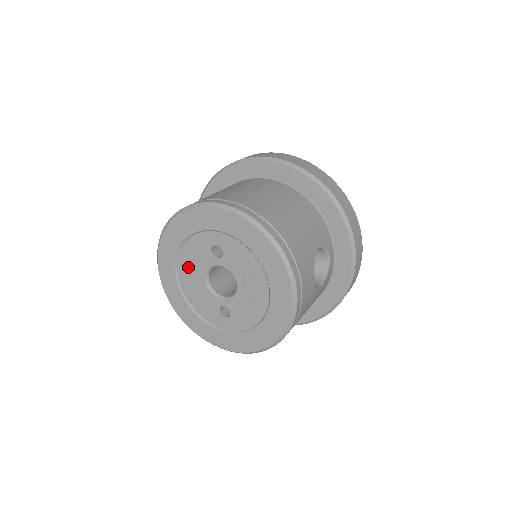
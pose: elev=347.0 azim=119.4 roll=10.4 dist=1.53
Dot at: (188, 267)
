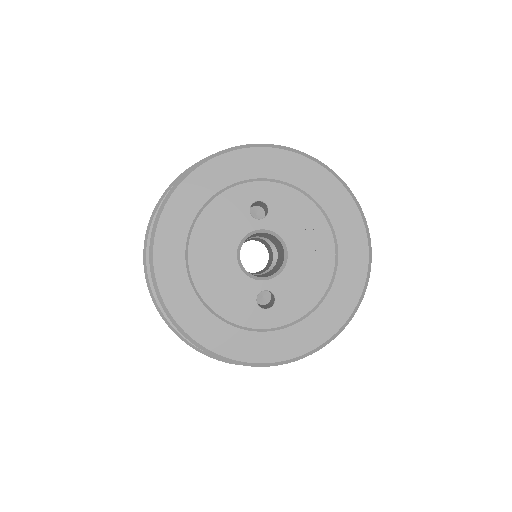
Dot at: (208, 242)
